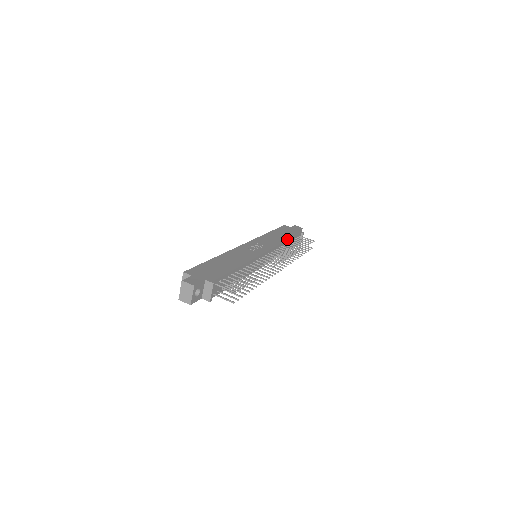
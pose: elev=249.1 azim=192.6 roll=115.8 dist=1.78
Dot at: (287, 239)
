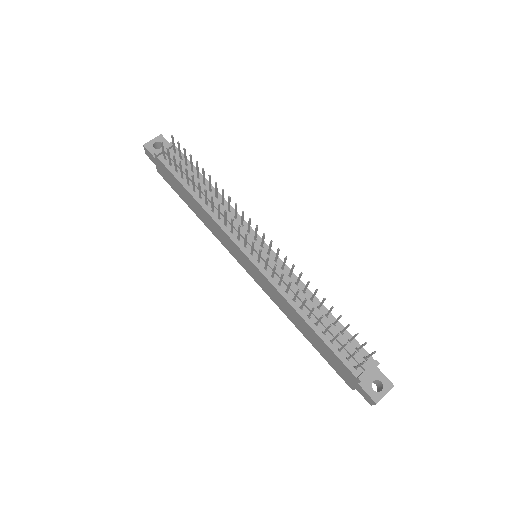
Dot at: occluded
